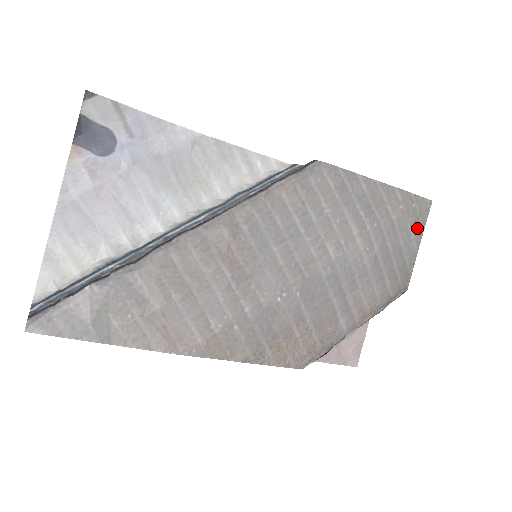
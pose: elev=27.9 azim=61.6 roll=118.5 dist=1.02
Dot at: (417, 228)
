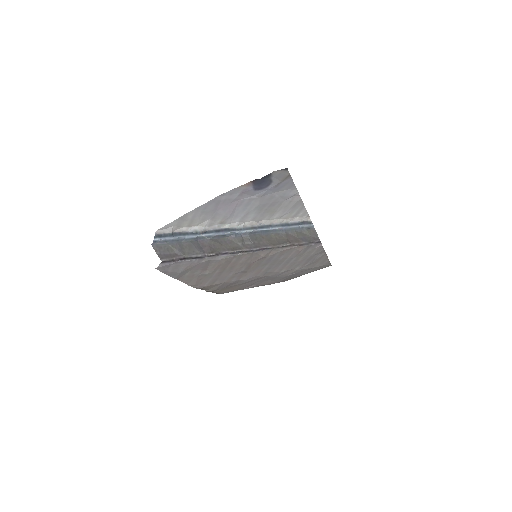
Dot at: (315, 270)
